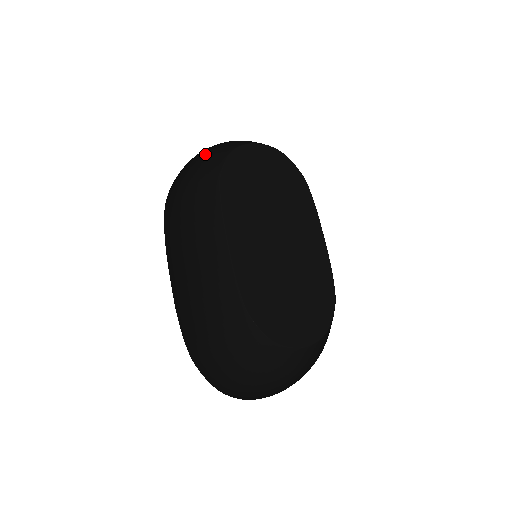
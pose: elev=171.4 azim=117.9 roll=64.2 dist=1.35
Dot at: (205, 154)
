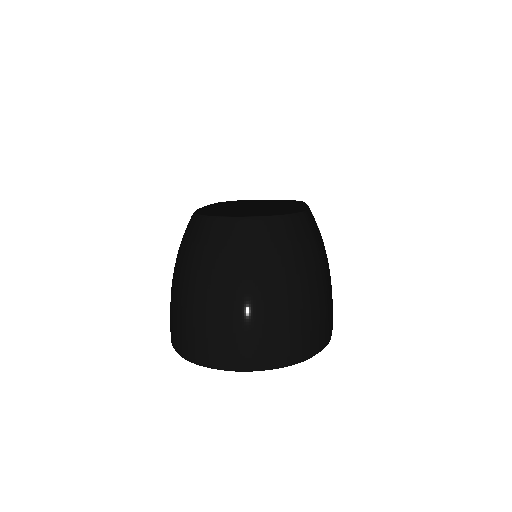
Dot at: occluded
